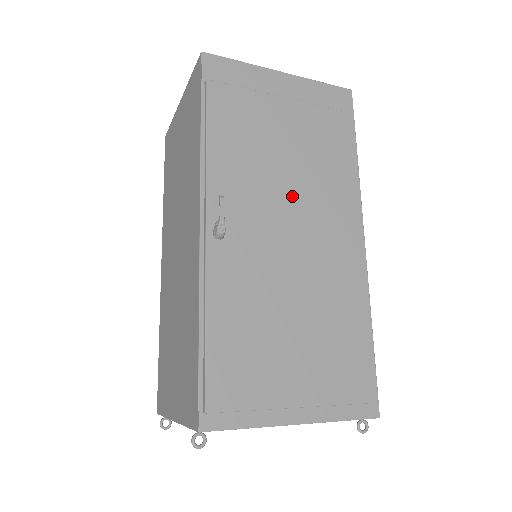
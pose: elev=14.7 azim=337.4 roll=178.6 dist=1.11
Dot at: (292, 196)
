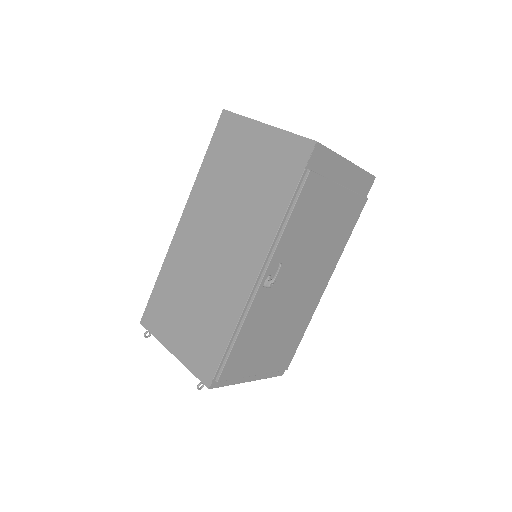
Dot at: (311, 258)
